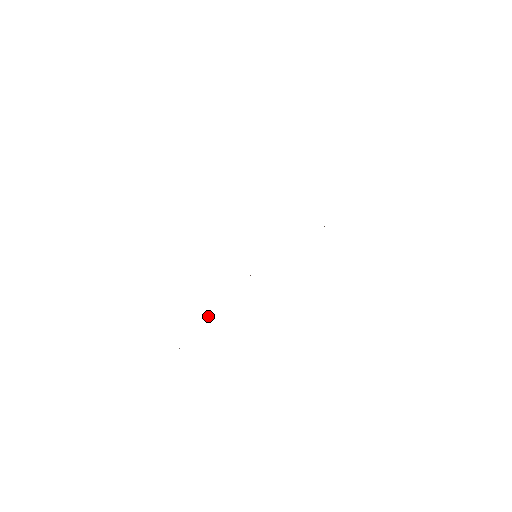
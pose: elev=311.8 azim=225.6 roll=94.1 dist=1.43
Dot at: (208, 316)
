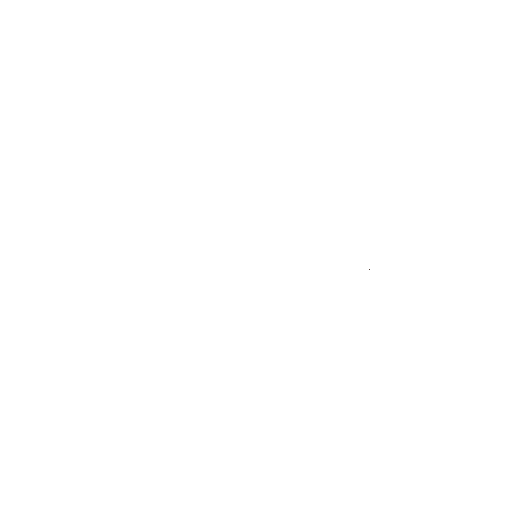
Dot at: occluded
